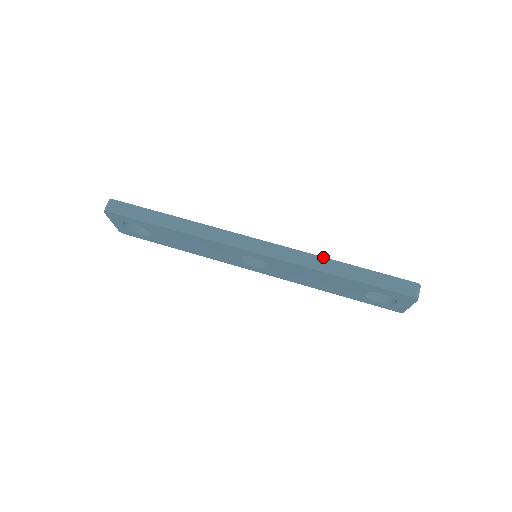
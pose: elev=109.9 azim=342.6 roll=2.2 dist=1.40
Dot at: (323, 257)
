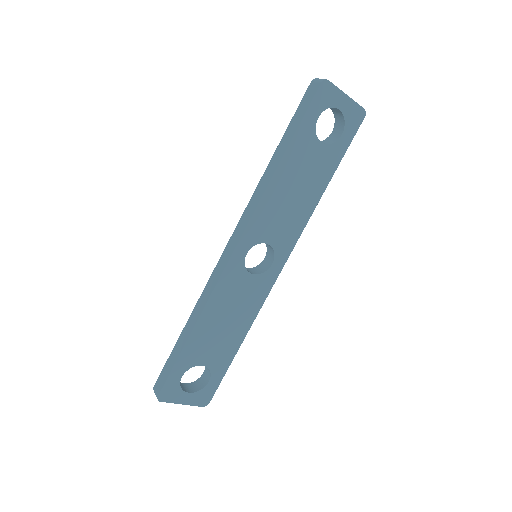
Dot at: (262, 177)
